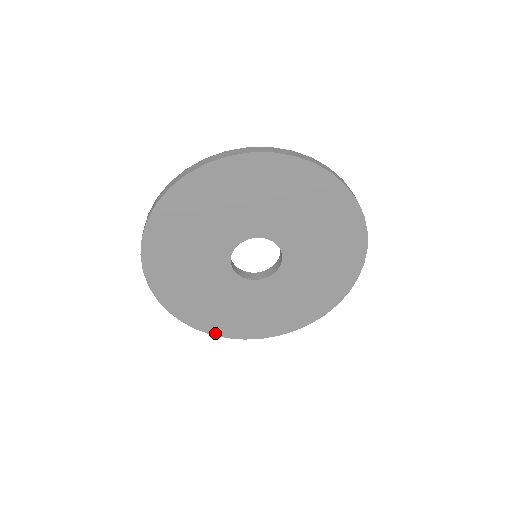
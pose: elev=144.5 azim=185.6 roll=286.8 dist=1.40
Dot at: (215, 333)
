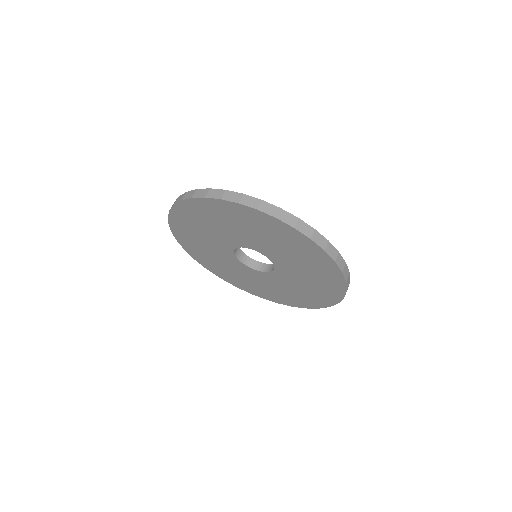
Dot at: (176, 235)
